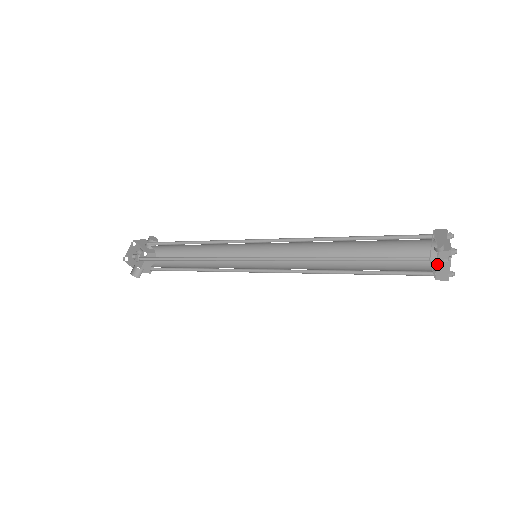
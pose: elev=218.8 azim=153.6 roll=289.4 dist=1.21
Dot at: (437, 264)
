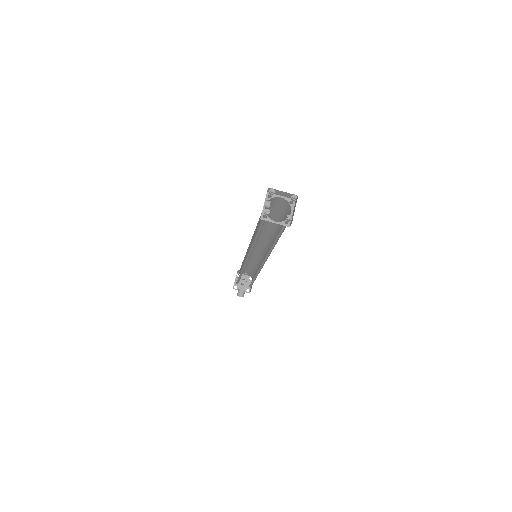
Dot at: (293, 212)
